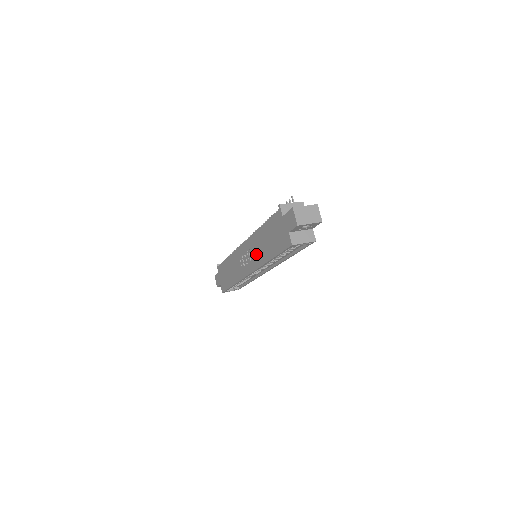
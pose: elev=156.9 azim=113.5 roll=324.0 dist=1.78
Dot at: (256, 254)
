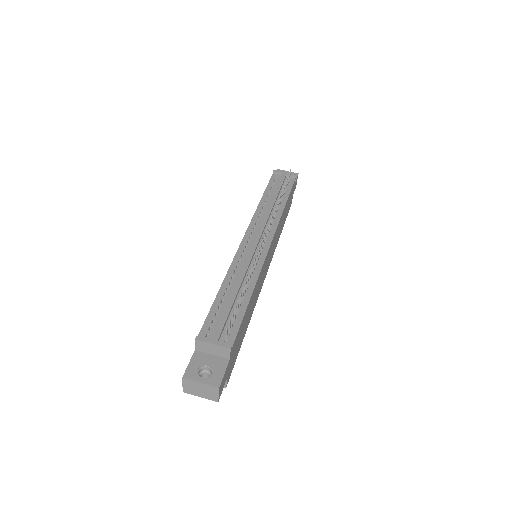
Dot at: occluded
